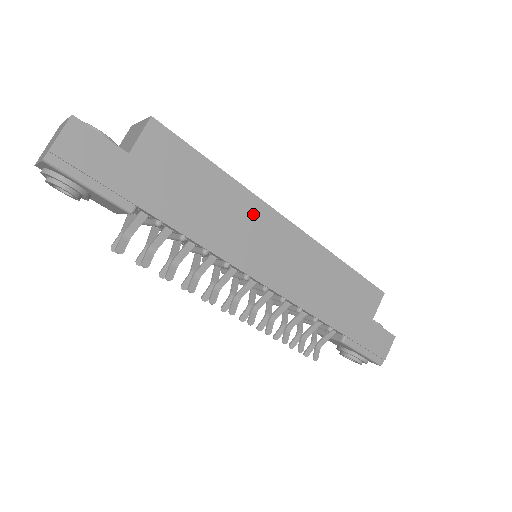
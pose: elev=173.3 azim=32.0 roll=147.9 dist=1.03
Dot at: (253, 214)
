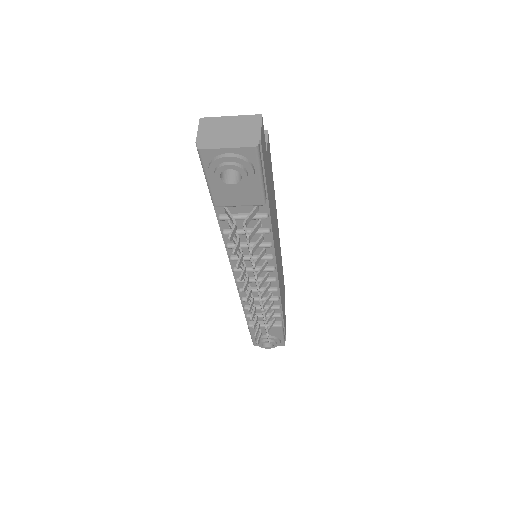
Dot at: (276, 219)
